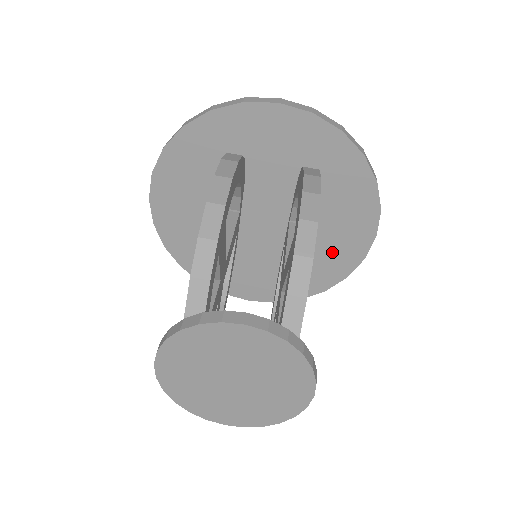
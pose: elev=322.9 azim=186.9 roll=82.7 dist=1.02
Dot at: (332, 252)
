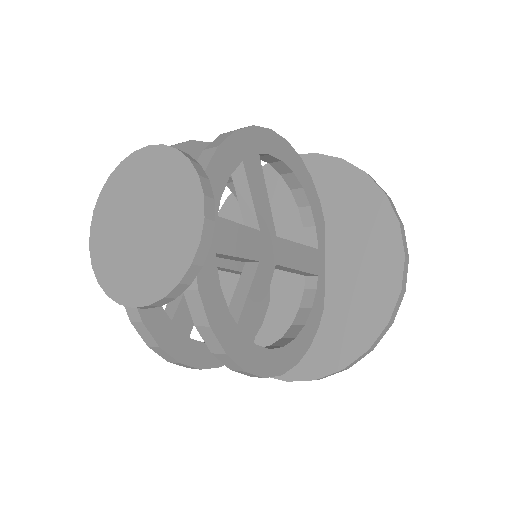
Dot at: (363, 289)
